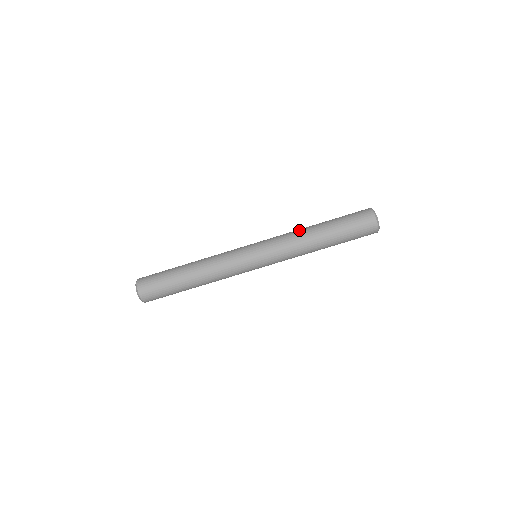
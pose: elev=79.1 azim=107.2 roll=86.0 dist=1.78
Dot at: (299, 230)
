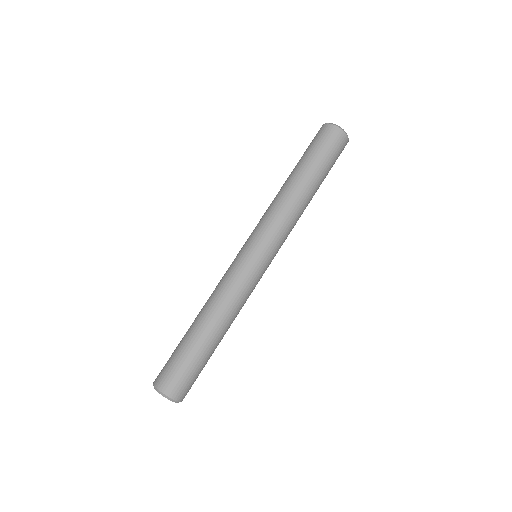
Dot at: occluded
